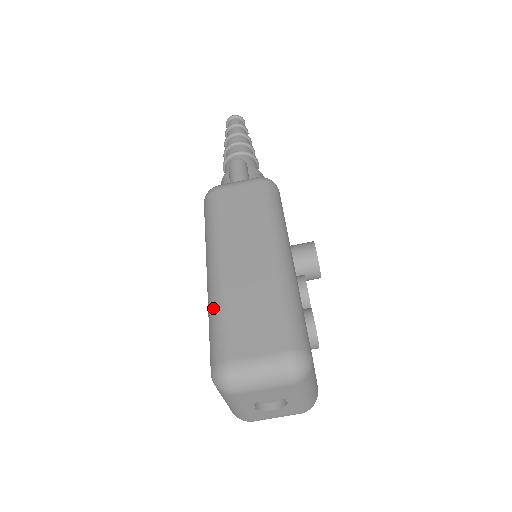
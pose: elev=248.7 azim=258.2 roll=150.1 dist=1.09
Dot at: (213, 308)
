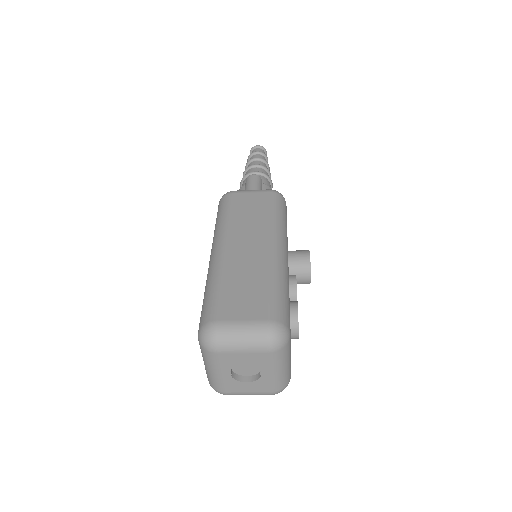
Dot at: (211, 280)
